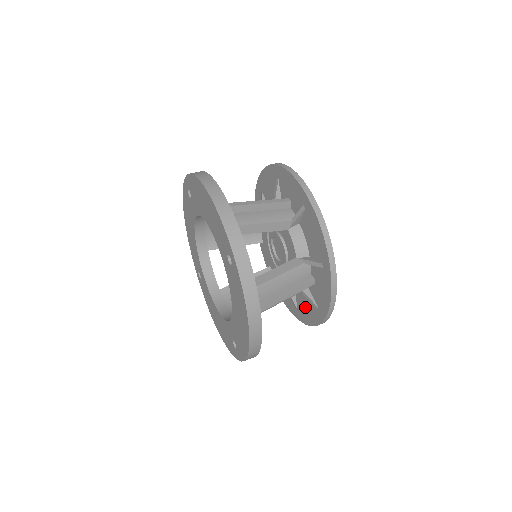
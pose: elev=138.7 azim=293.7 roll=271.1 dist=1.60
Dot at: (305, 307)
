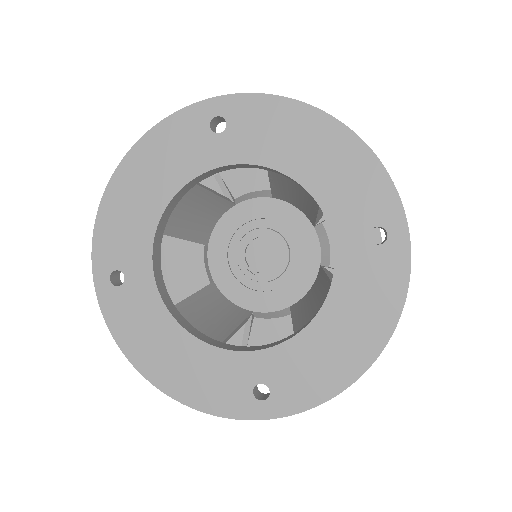
Dot at: occluded
